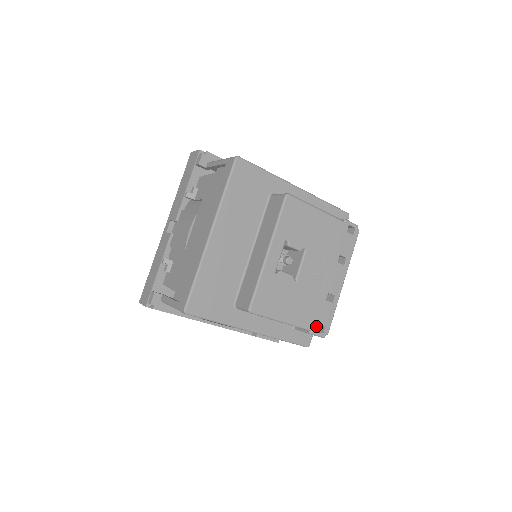
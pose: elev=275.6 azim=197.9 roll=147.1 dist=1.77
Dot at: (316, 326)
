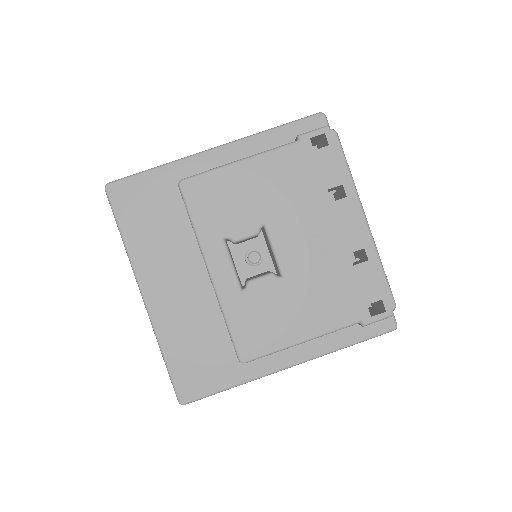
Dot at: (365, 310)
